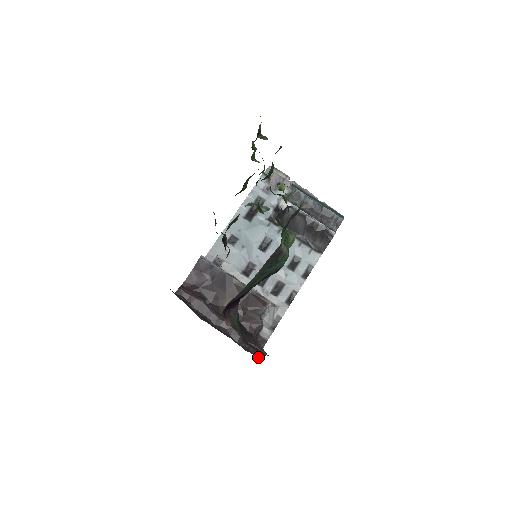
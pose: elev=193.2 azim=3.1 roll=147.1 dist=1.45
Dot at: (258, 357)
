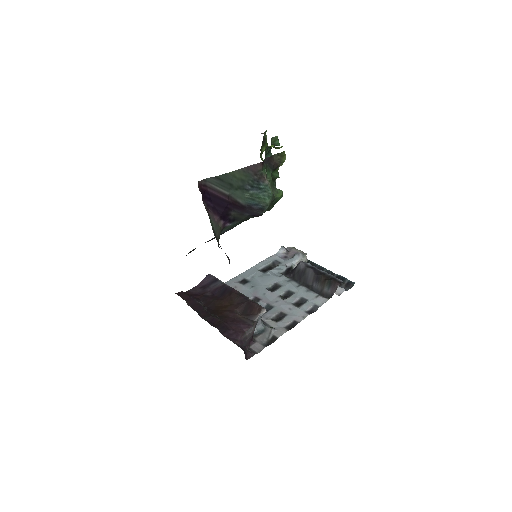
Dot at: occluded
